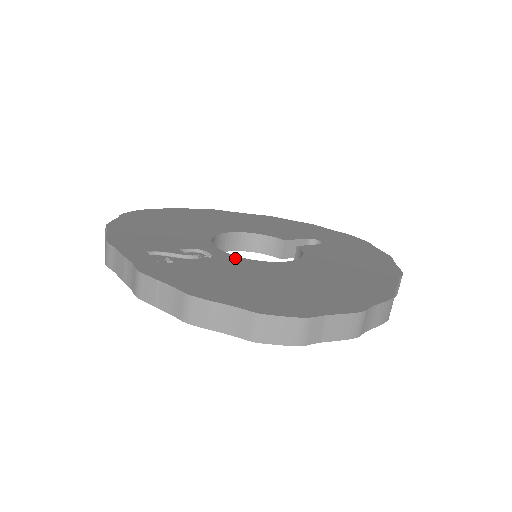
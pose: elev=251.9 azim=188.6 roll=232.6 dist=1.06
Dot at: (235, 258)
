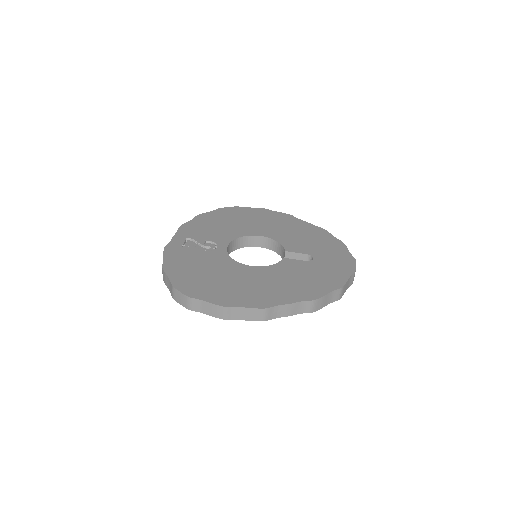
Dot at: (224, 254)
